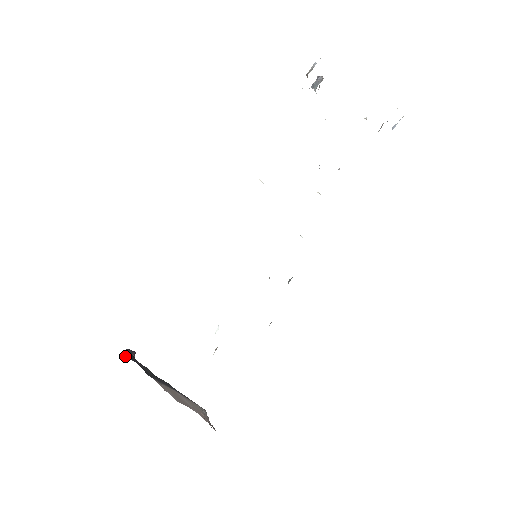
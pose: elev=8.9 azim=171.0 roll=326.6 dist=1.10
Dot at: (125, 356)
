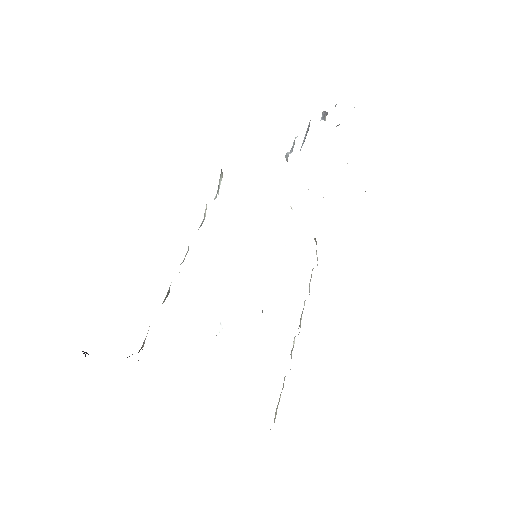
Dot at: occluded
